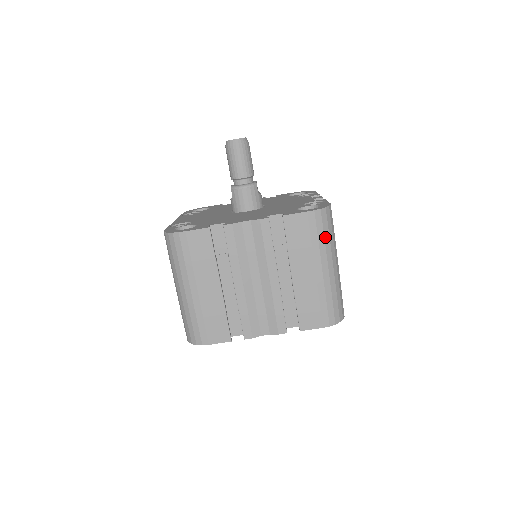
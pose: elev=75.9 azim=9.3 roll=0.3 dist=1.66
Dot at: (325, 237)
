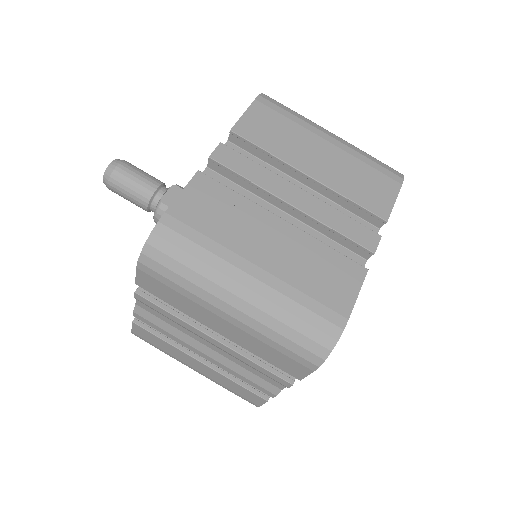
Dot at: (185, 276)
